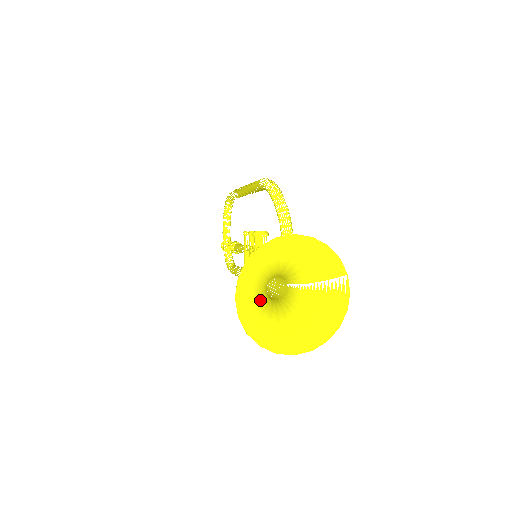
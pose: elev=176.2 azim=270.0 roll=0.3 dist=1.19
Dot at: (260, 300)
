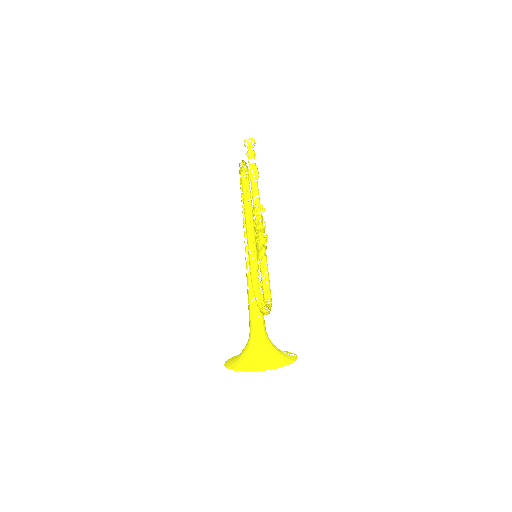
Dot at: (242, 354)
